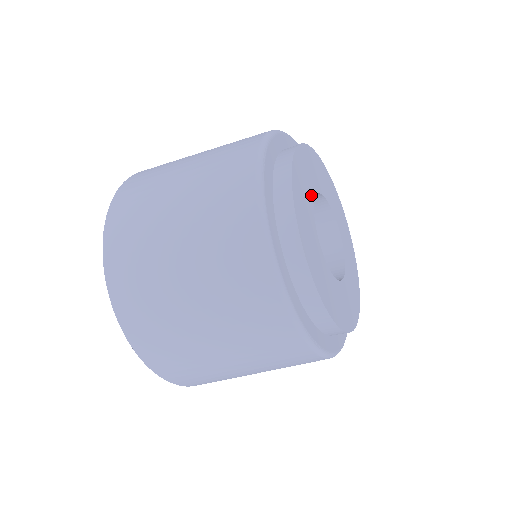
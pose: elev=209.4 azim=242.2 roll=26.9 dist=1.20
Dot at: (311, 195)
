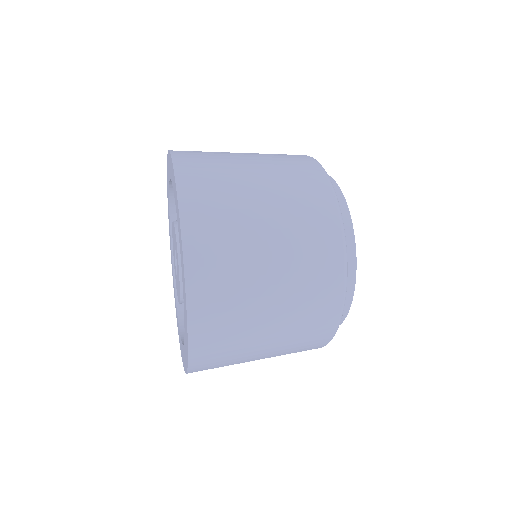
Dot at: occluded
